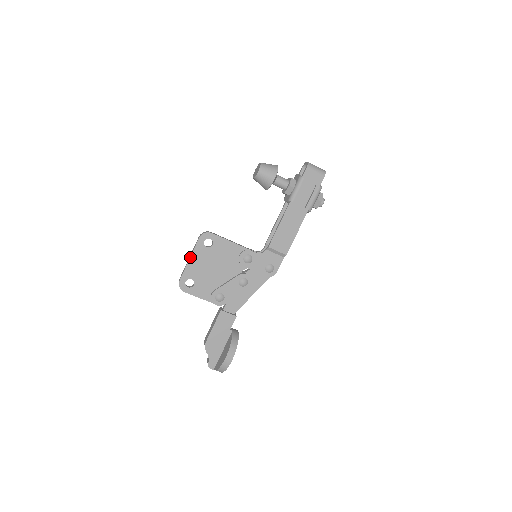
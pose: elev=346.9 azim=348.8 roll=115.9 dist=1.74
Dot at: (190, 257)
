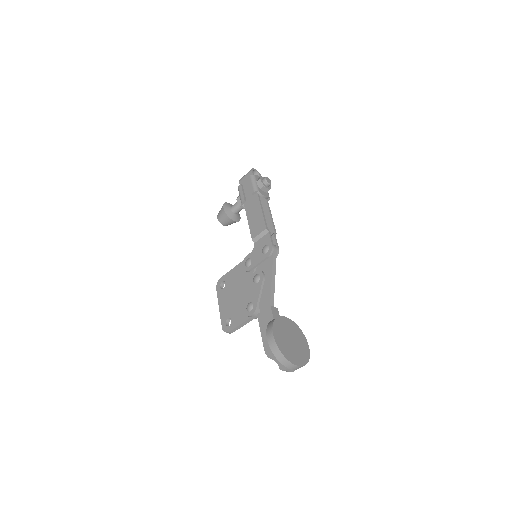
Dot at: (219, 306)
